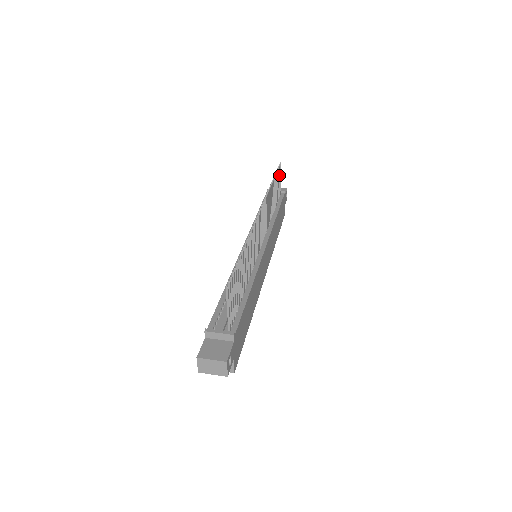
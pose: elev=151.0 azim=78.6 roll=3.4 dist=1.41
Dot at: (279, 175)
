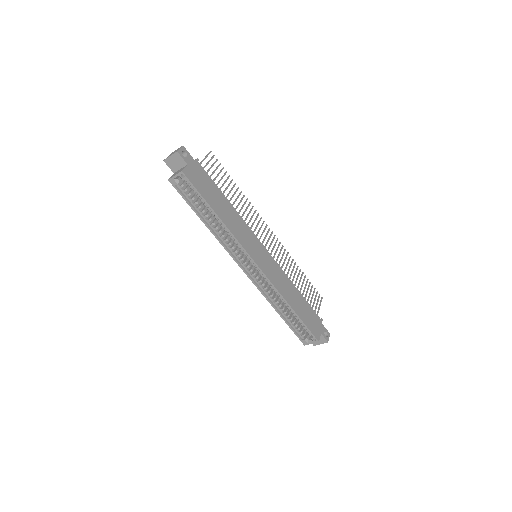
Dot at: (317, 301)
